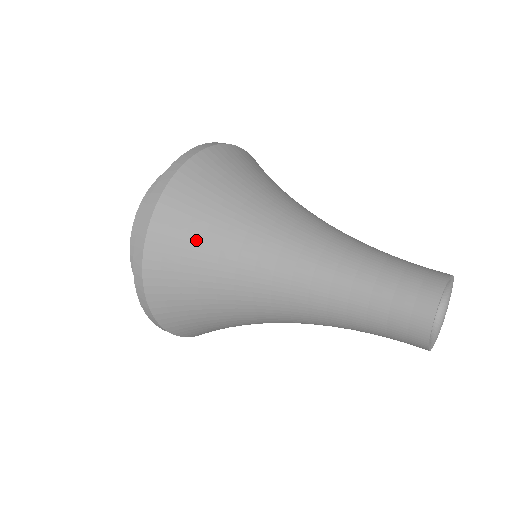
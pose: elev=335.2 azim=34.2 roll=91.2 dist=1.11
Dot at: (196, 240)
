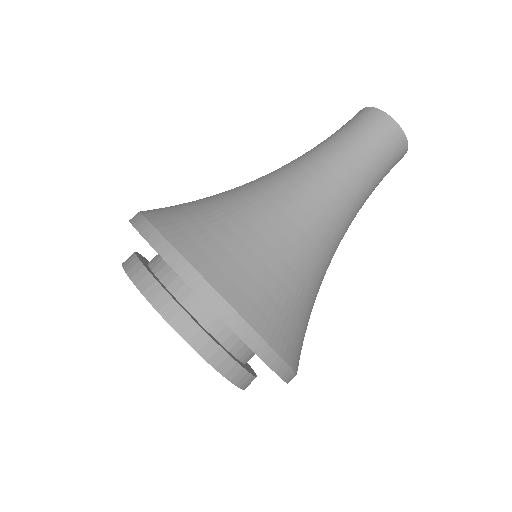
Dot at: (221, 230)
